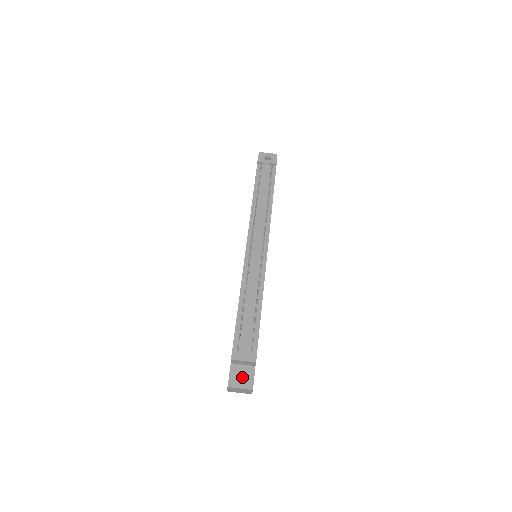
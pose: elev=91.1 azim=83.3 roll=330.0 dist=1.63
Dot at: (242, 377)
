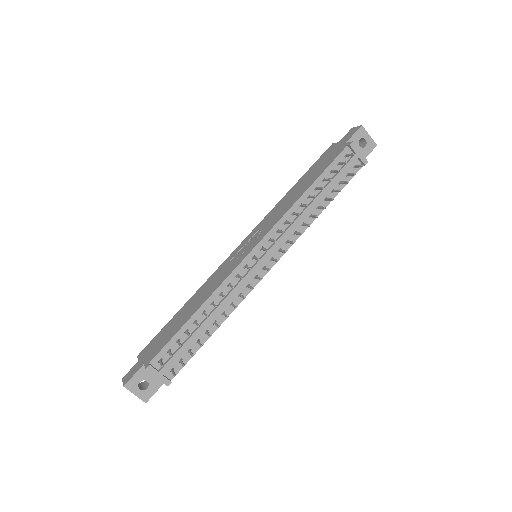
Dot at: occluded
